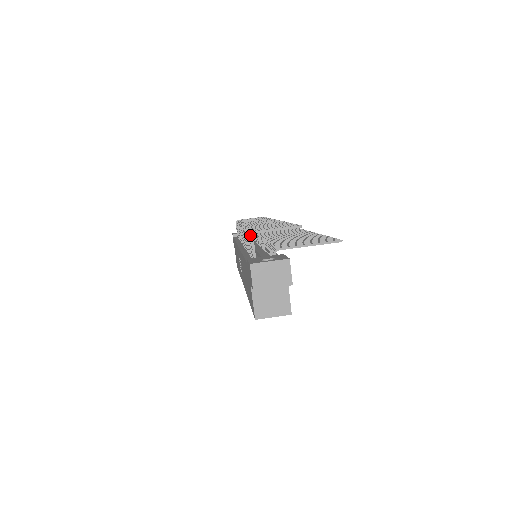
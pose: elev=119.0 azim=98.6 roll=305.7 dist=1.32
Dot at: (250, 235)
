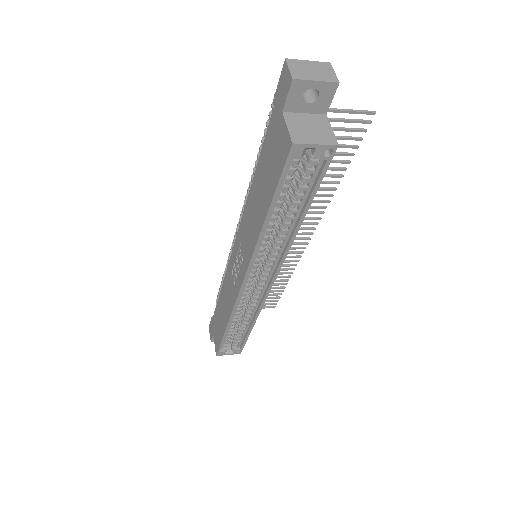
Dot at: (269, 112)
